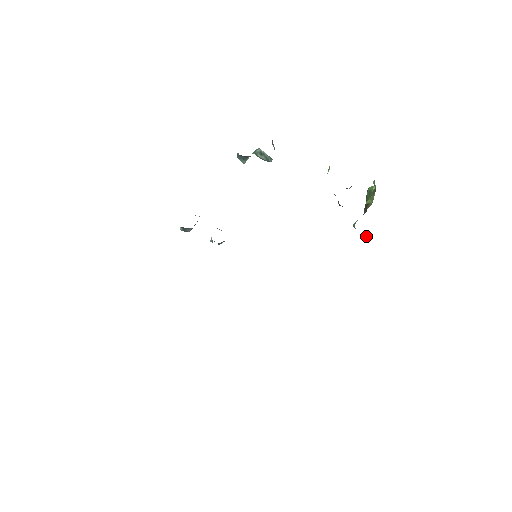
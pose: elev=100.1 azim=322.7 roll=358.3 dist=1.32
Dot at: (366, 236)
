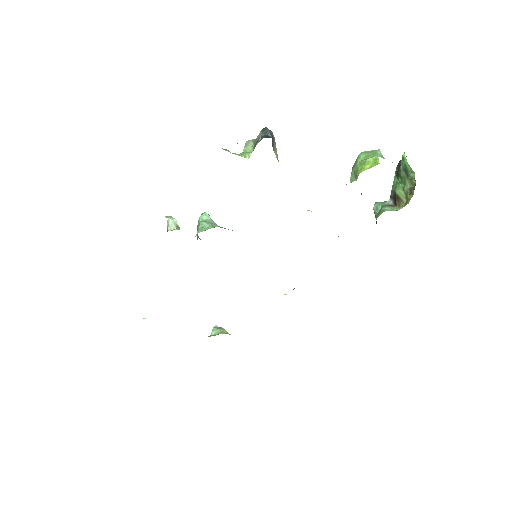
Dot at: occluded
